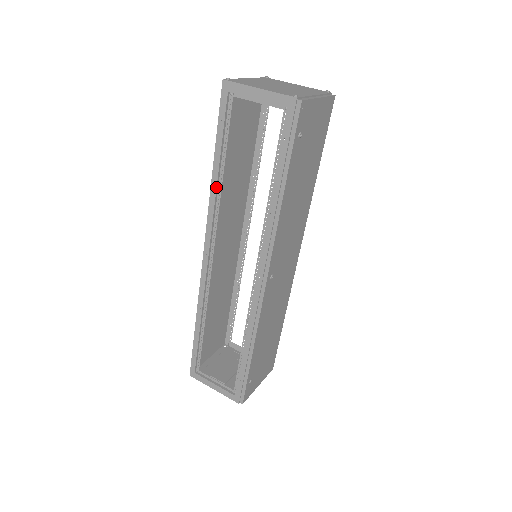
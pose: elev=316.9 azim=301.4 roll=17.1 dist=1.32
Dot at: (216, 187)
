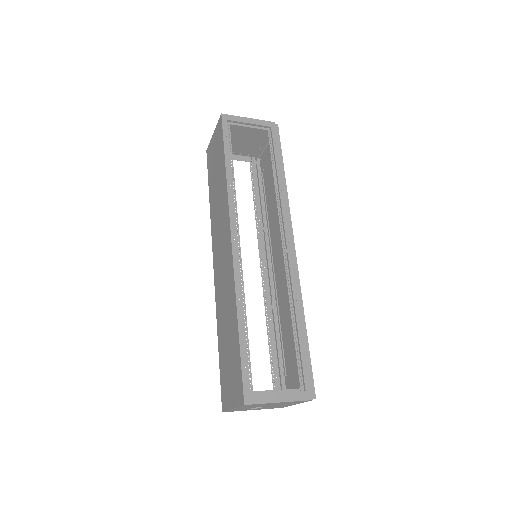
Dot at: (232, 181)
